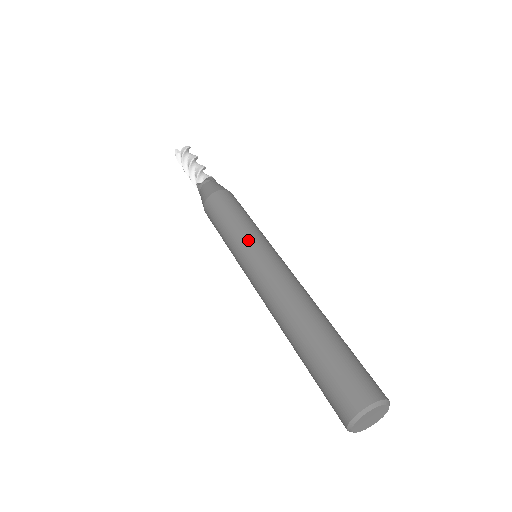
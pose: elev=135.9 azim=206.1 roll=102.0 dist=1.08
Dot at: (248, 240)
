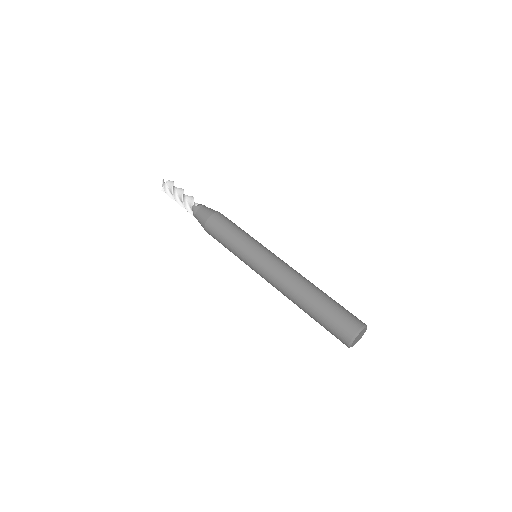
Dot at: (257, 243)
